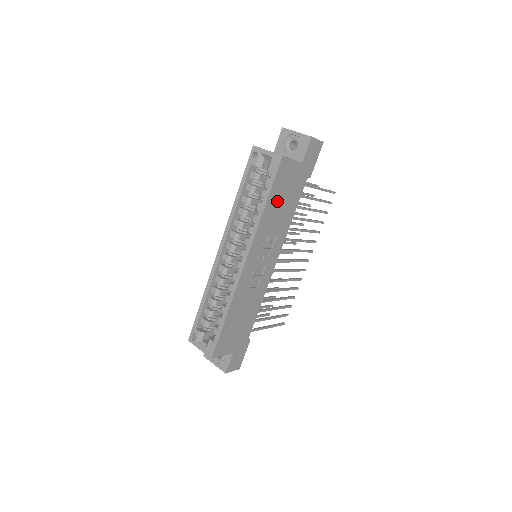
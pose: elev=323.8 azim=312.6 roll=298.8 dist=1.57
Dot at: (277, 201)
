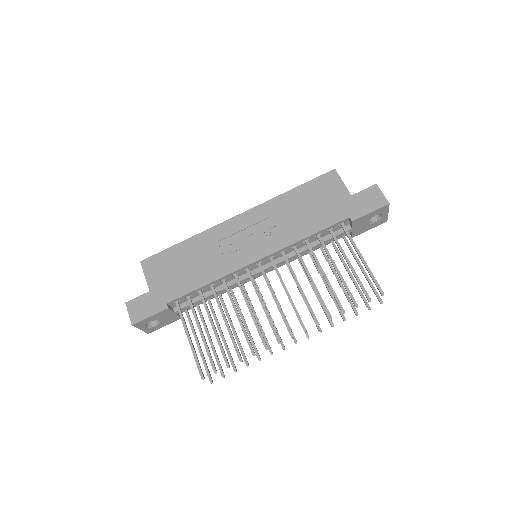
Dot at: (304, 200)
